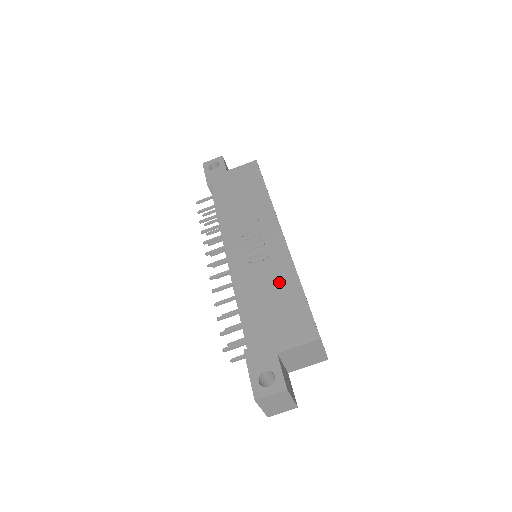
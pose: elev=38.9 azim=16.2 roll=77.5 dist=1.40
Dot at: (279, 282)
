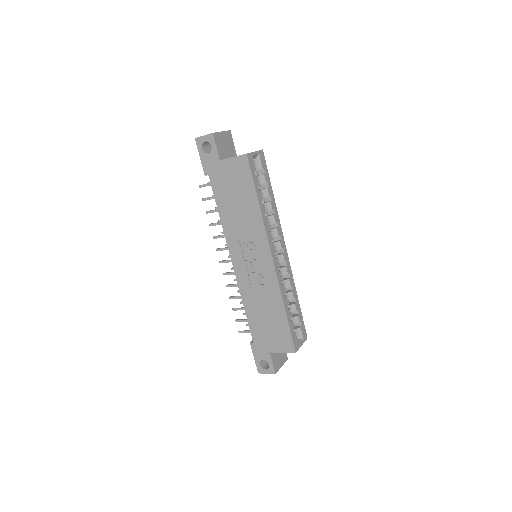
Dot at: (270, 304)
